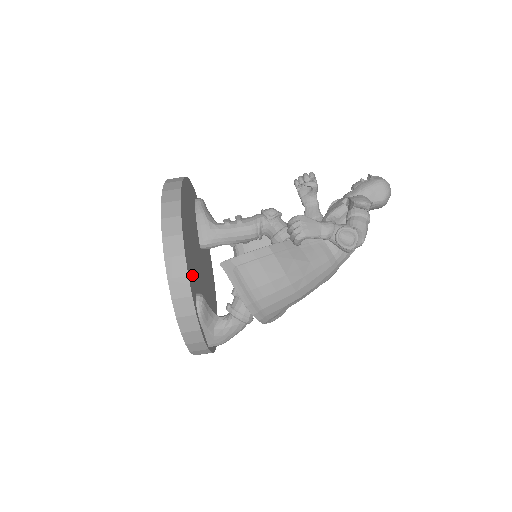
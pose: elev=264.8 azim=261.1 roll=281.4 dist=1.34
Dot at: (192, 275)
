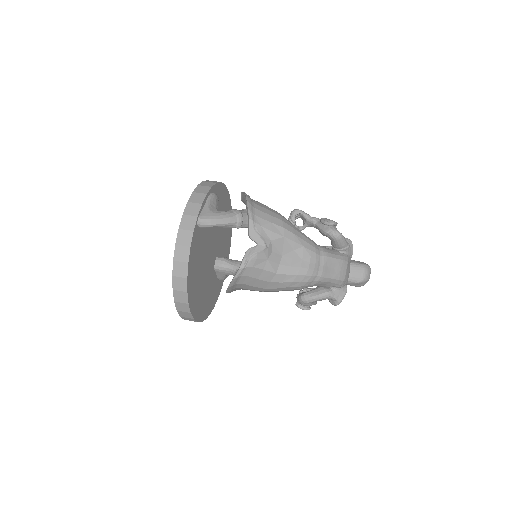
Dot at: occluded
